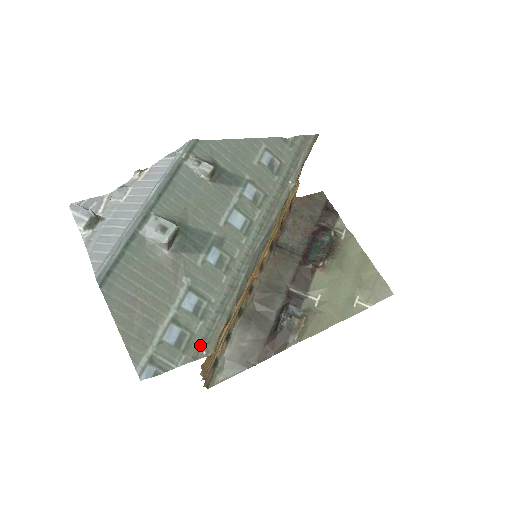
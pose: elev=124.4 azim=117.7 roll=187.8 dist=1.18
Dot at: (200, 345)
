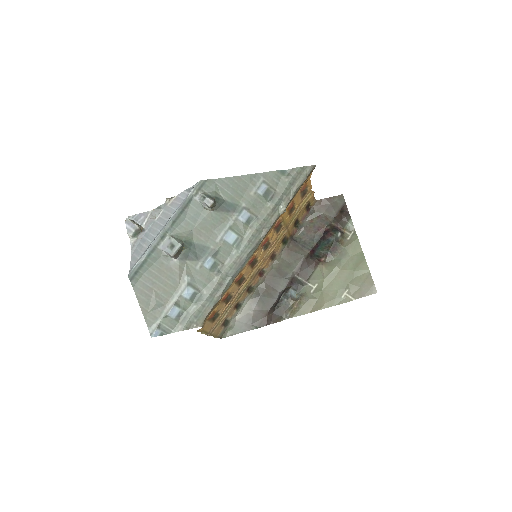
Dot at: (192, 320)
